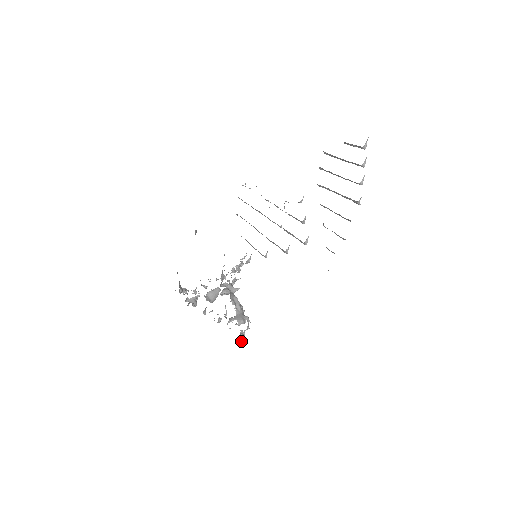
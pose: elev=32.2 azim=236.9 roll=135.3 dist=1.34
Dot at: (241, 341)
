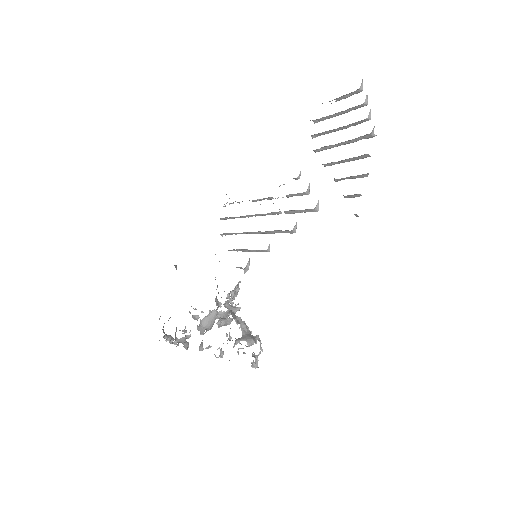
Dot at: occluded
